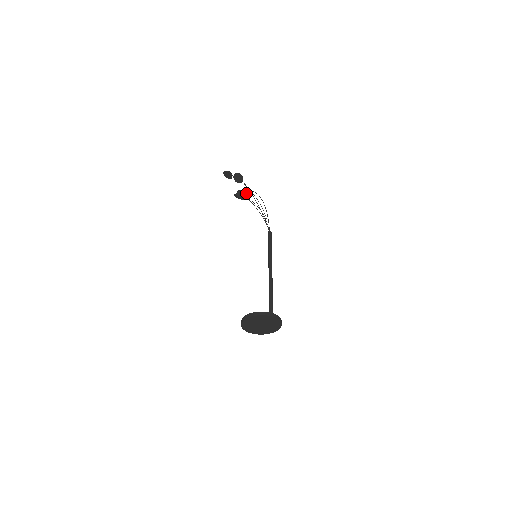
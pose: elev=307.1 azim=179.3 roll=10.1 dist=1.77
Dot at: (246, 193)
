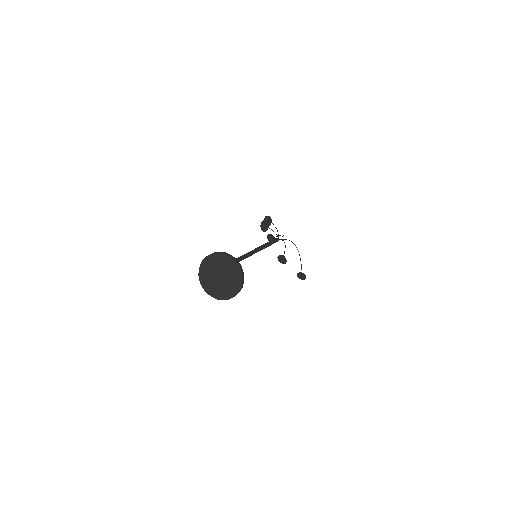
Dot at: occluded
